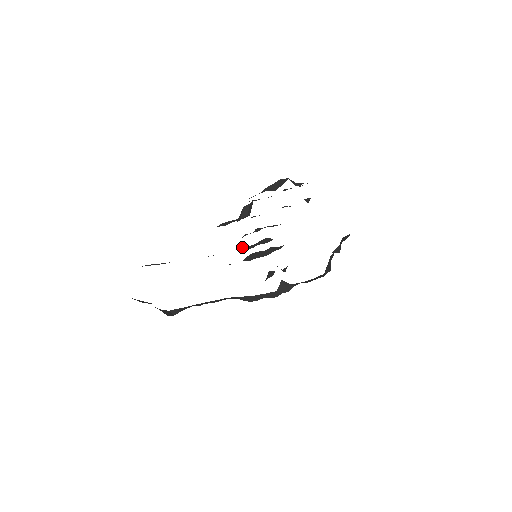
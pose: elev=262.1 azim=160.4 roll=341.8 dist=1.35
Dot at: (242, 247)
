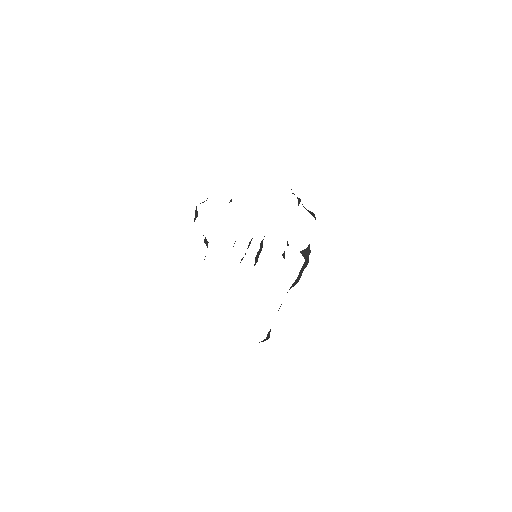
Dot at: occluded
